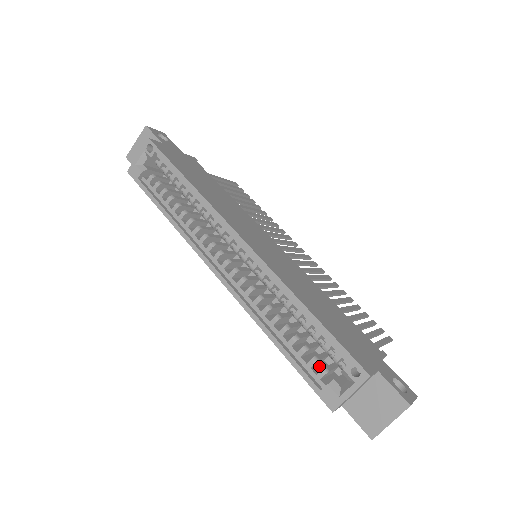
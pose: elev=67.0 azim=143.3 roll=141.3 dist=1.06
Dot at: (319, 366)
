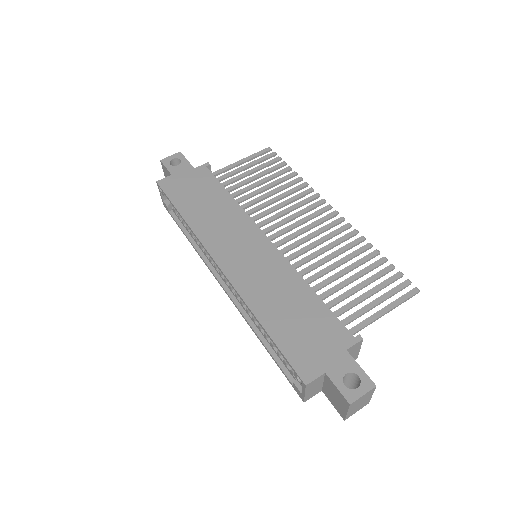
Dot at: occluded
